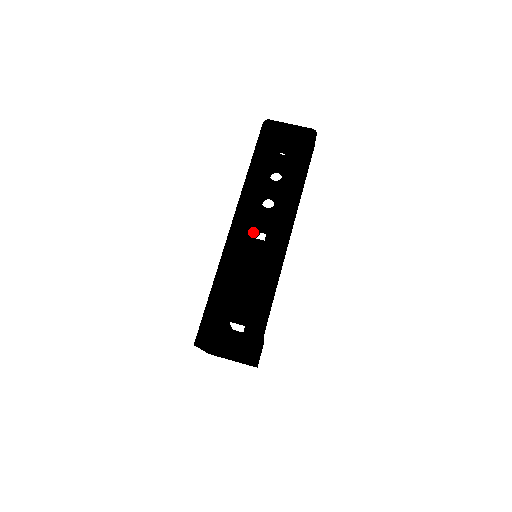
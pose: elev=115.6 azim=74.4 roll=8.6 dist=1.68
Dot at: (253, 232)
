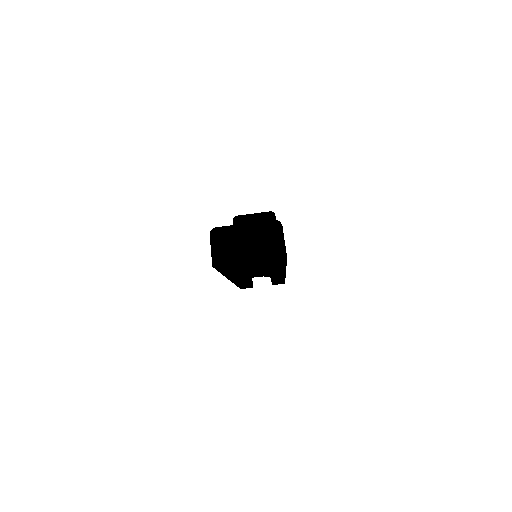
Dot at: occluded
